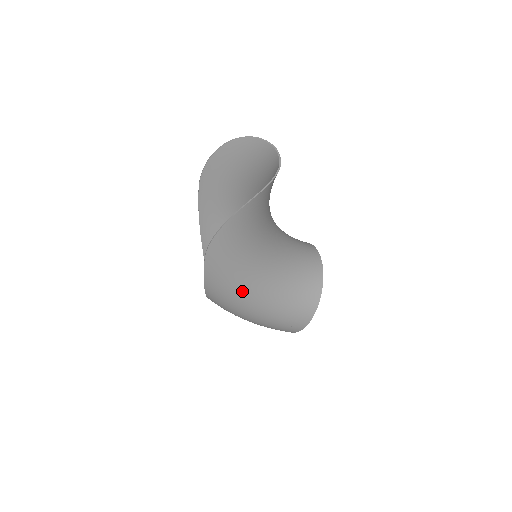
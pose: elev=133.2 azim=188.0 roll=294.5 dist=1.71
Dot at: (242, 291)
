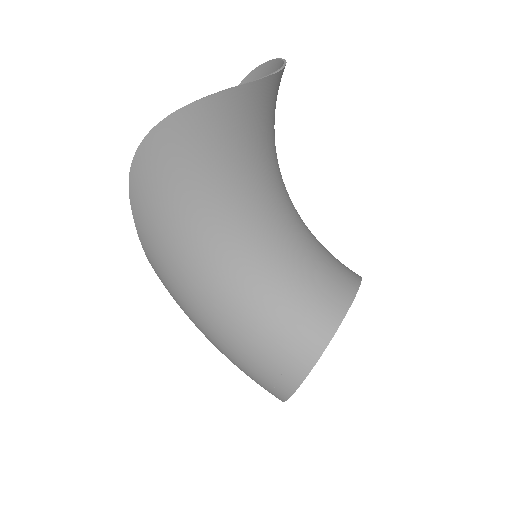
Dot at: (187, 283)
